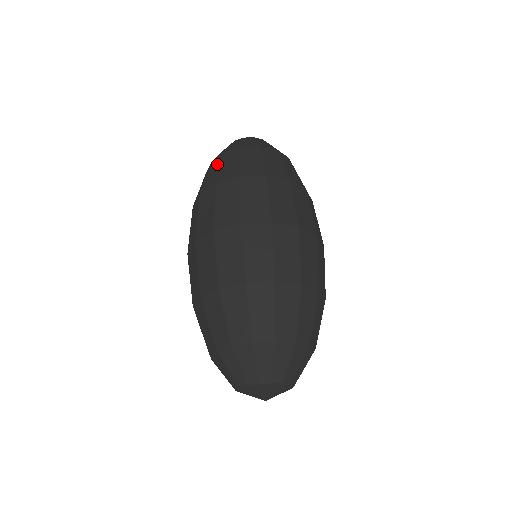
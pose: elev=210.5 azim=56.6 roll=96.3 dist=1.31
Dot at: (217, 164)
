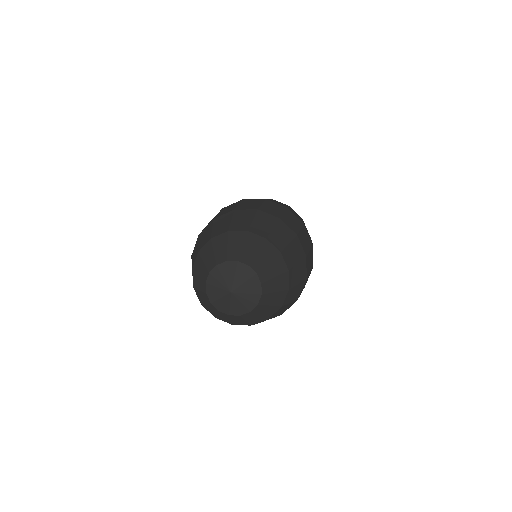
Dot at: occluded
